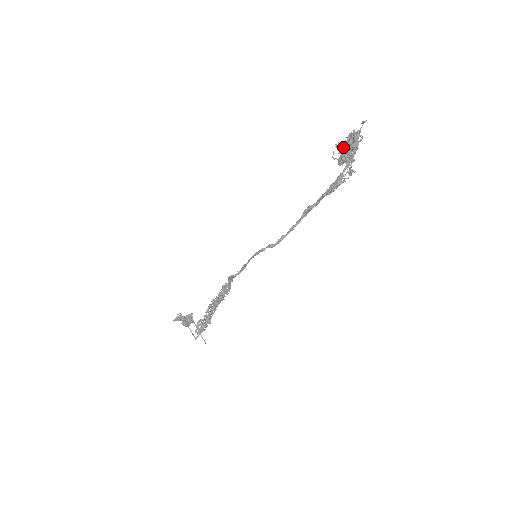
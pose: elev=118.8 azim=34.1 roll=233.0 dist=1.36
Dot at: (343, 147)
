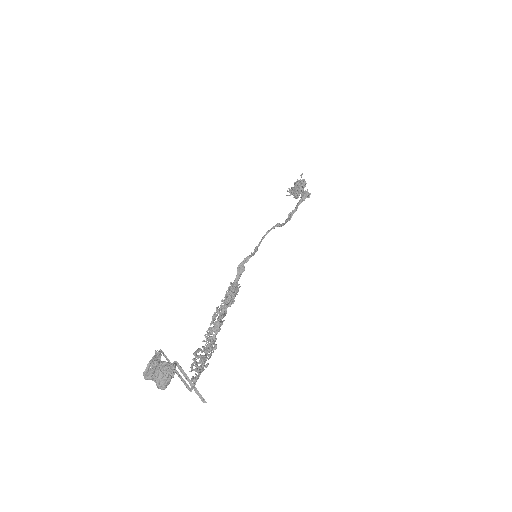
Dot at: (294, 187)
